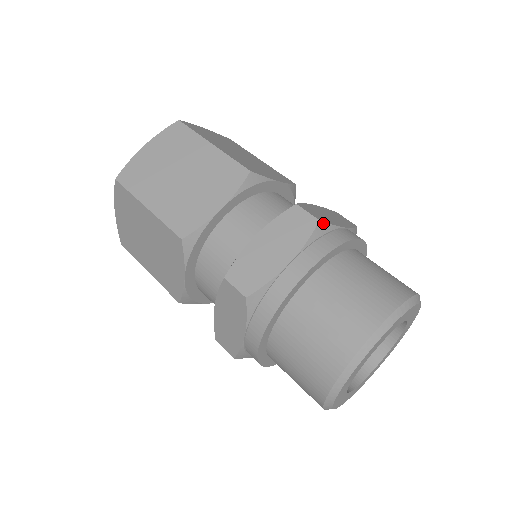
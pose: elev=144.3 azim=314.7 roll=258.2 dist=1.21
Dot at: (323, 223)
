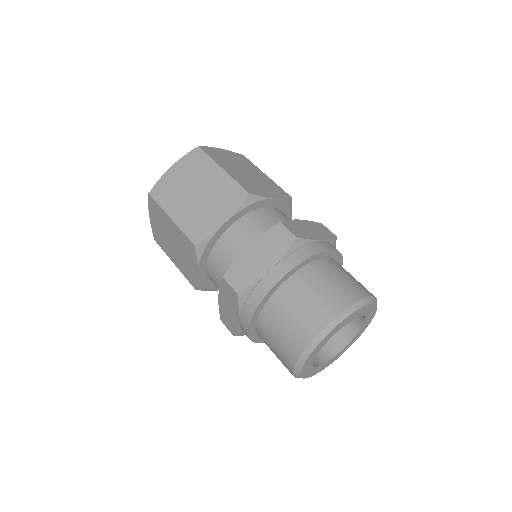
Dot at: (299, 239)
